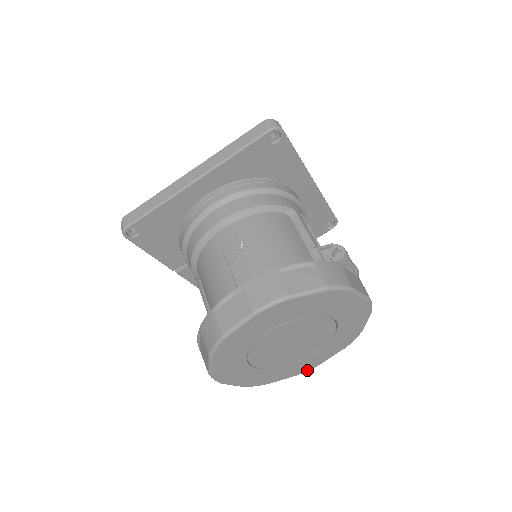
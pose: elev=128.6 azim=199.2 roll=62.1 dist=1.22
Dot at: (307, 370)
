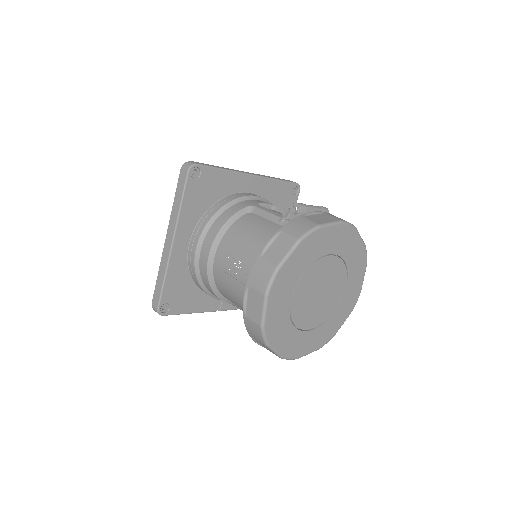
Dot at: (355, 302)
